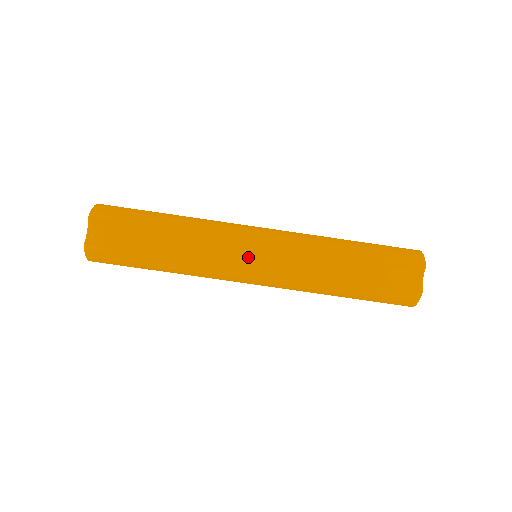
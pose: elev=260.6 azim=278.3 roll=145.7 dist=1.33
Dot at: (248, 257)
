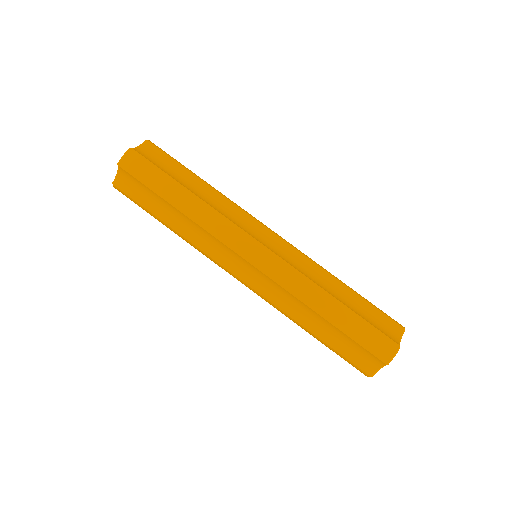
Dot at: (259, 237)
